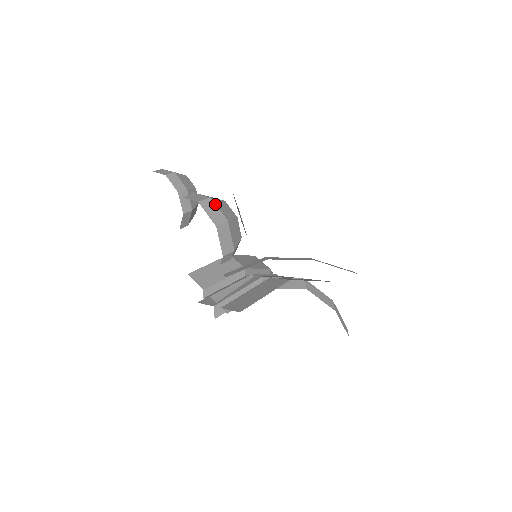
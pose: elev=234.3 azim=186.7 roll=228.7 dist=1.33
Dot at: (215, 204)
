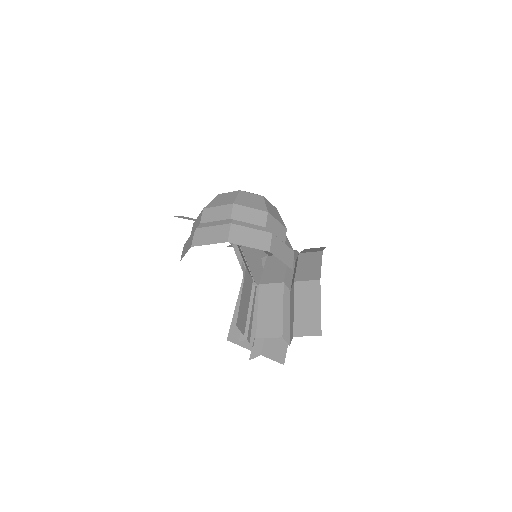
Dot at: occluded
